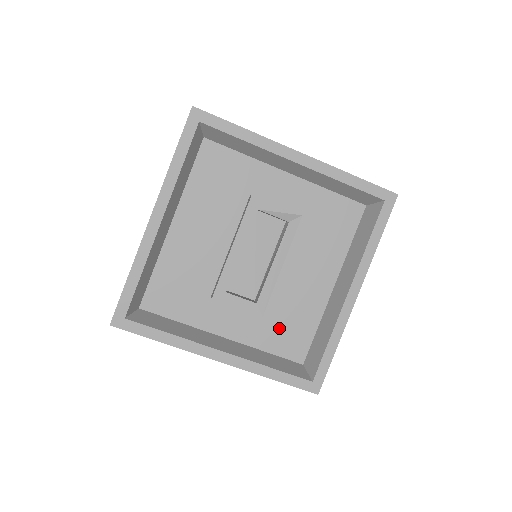
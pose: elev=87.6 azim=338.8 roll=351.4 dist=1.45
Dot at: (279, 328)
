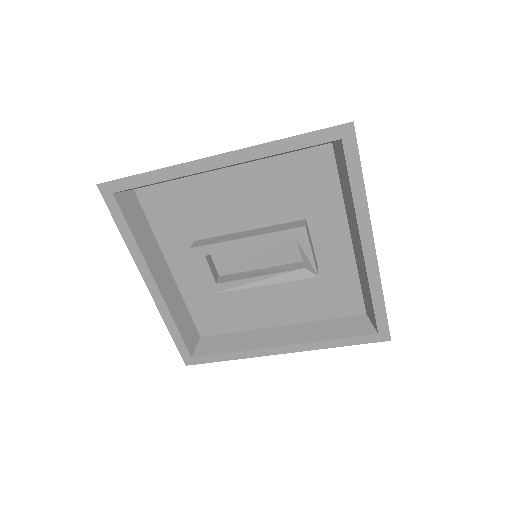
Dot at: (213, 306)
